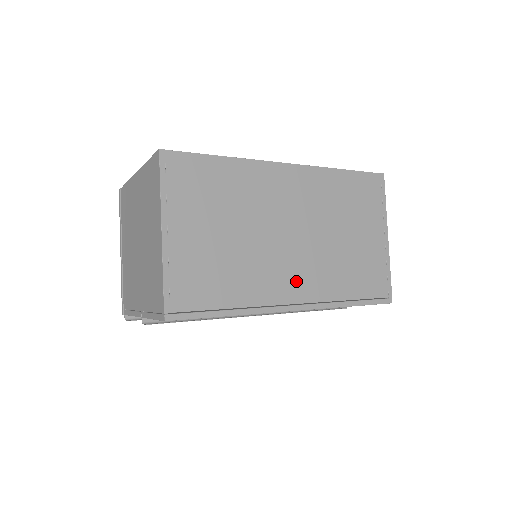
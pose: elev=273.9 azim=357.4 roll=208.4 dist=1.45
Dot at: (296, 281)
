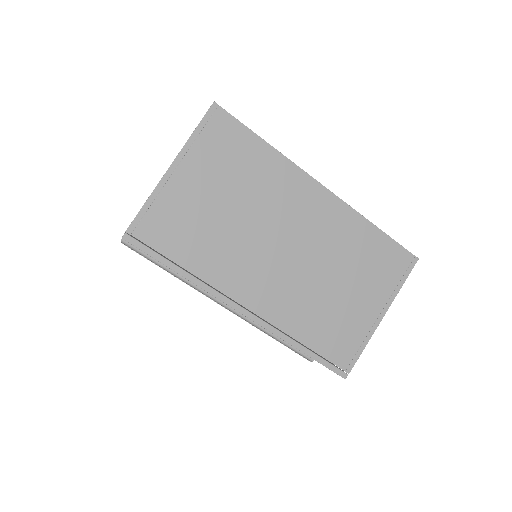
Dot at: (262, 290)
